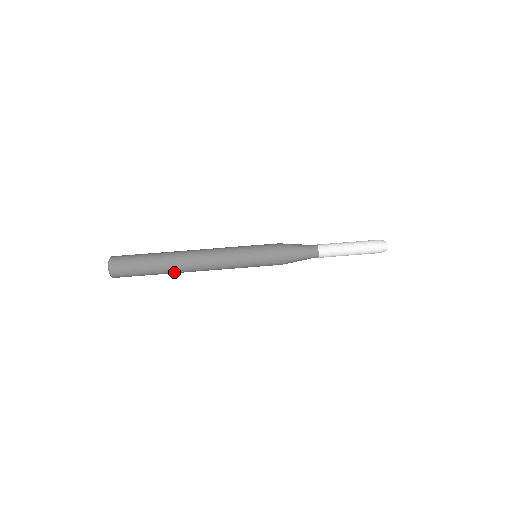
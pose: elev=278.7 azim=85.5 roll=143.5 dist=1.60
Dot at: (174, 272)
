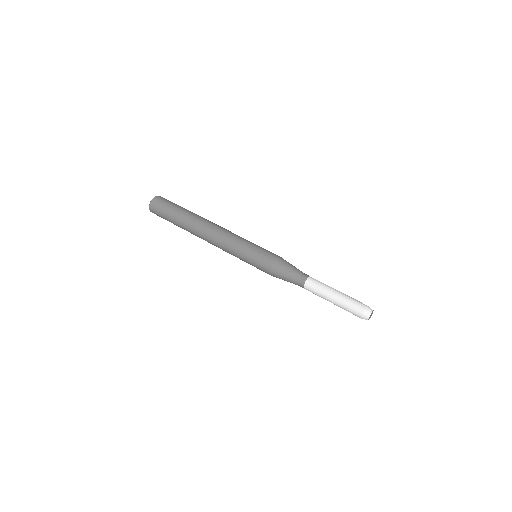
Dot at: (190, 232)
